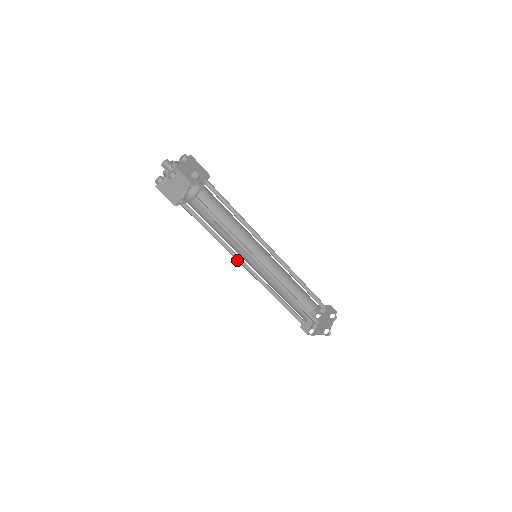
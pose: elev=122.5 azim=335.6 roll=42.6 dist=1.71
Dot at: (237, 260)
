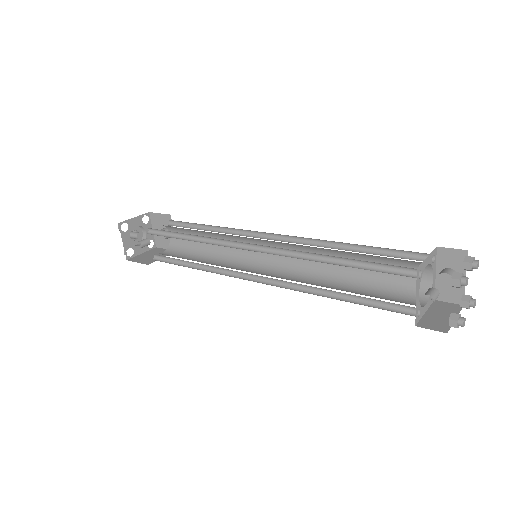
Dot at: occluded
